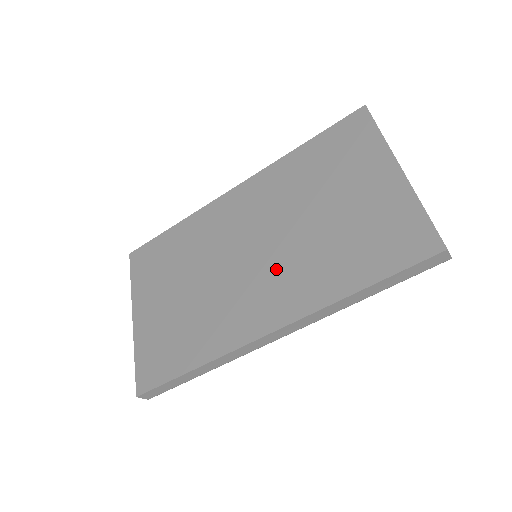
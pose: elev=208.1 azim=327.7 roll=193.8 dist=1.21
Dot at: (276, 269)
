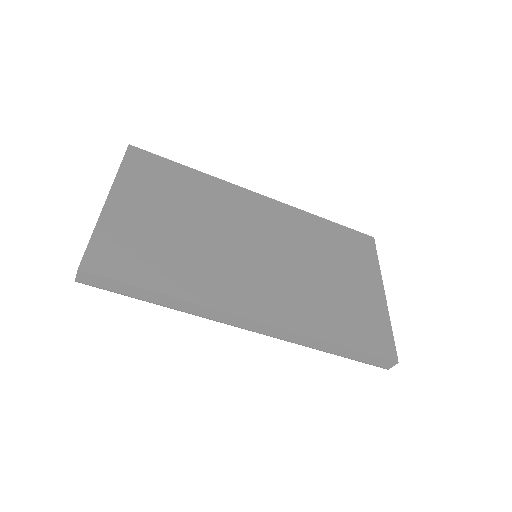
Dot at: (278, 280)
